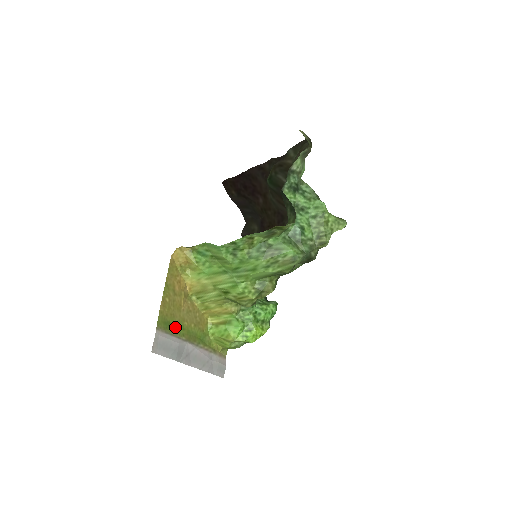
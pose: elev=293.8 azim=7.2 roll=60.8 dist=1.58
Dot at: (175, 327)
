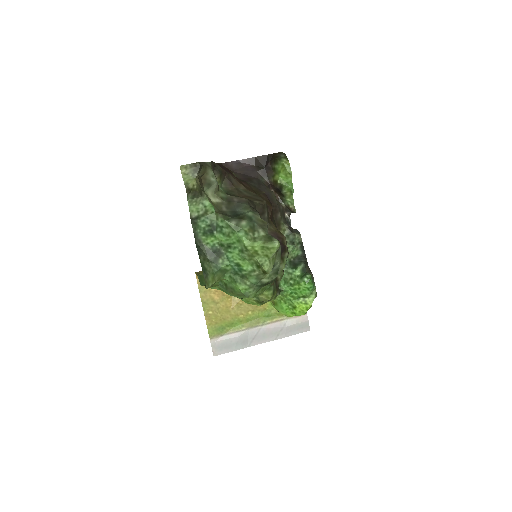
Dot at: (230, 325)
